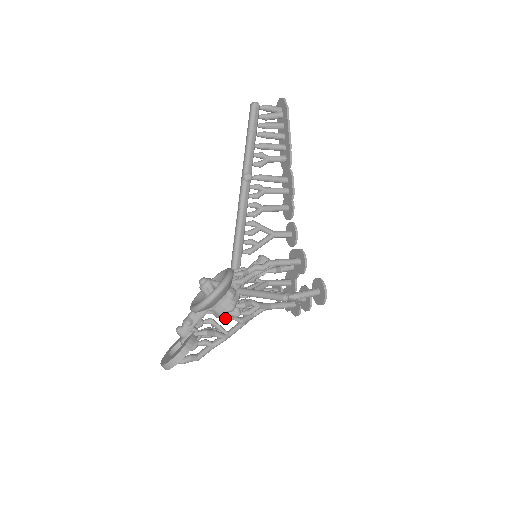
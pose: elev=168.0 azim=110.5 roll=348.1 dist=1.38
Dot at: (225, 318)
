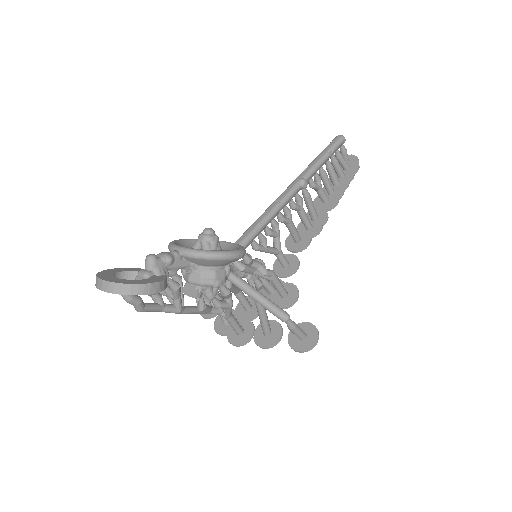
Dot at: (200, 289)
